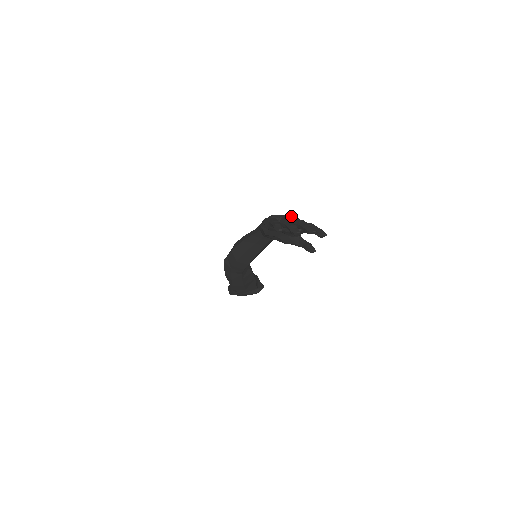
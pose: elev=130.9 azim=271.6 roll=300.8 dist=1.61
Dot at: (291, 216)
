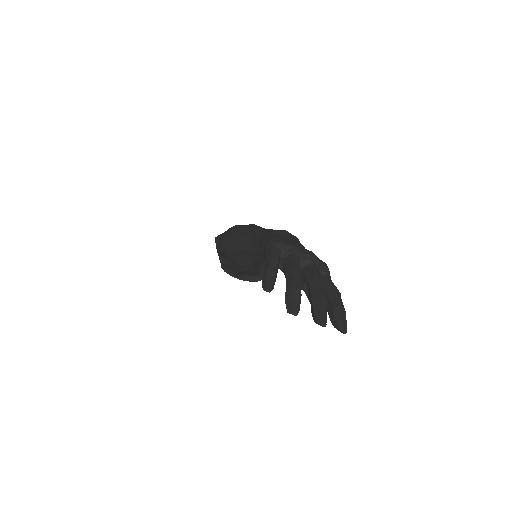
Dot at: (309, 255)
